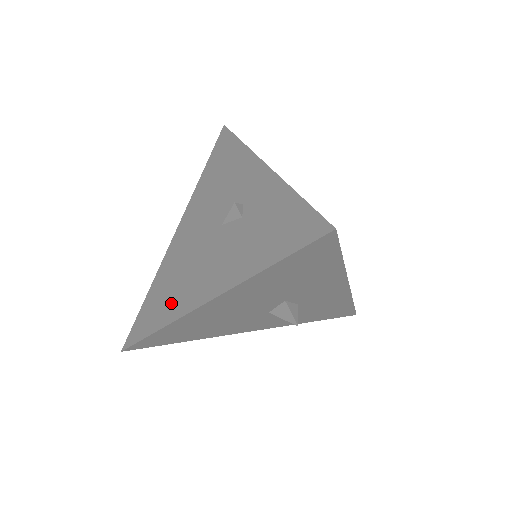
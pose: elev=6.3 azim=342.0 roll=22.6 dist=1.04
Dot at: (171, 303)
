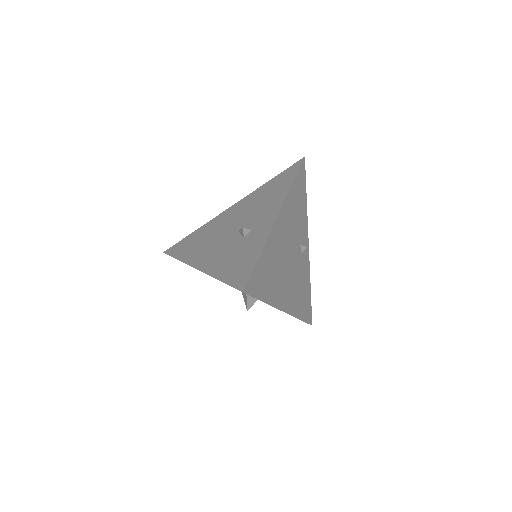
Dot at: (192, 251)
